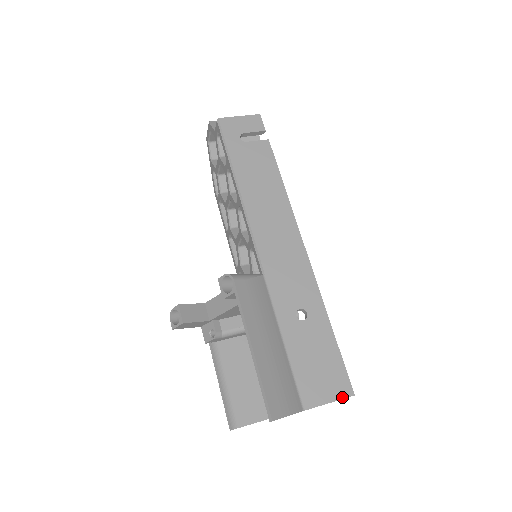
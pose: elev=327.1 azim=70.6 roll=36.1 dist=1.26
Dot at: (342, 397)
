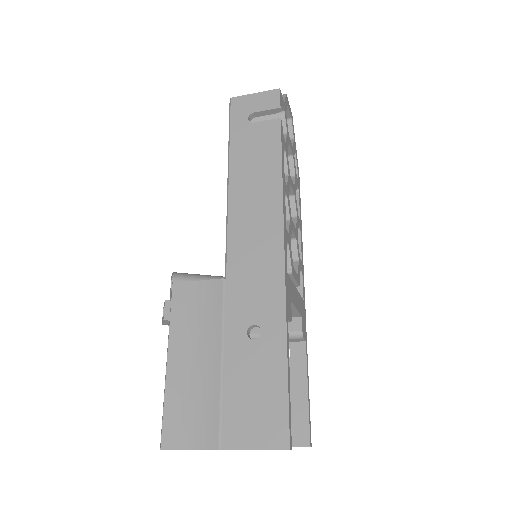
Dot at: (272, 447)
